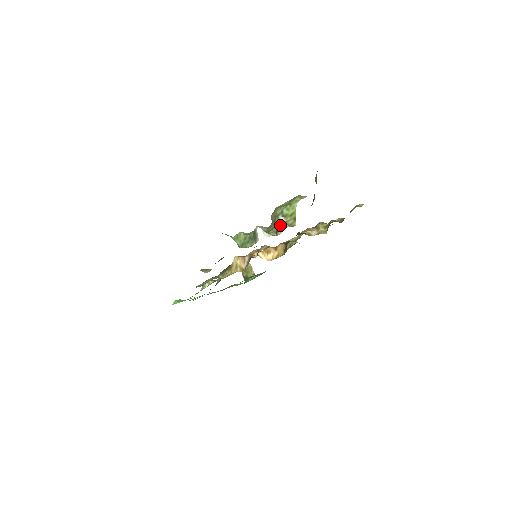
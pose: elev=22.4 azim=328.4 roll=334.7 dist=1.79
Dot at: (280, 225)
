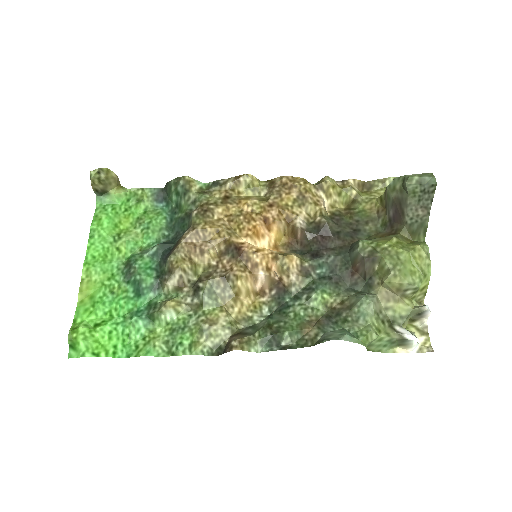
Dot at: (423, 316)
